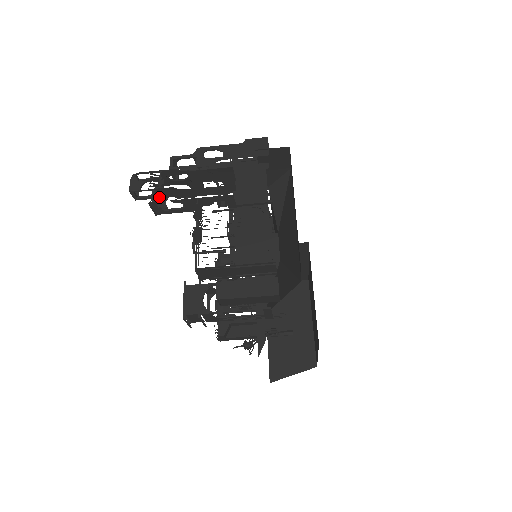
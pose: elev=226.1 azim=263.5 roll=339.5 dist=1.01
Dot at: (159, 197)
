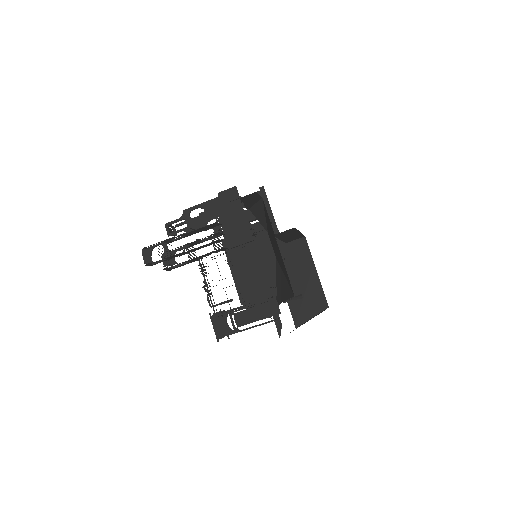
Dot at: (168, 259)
